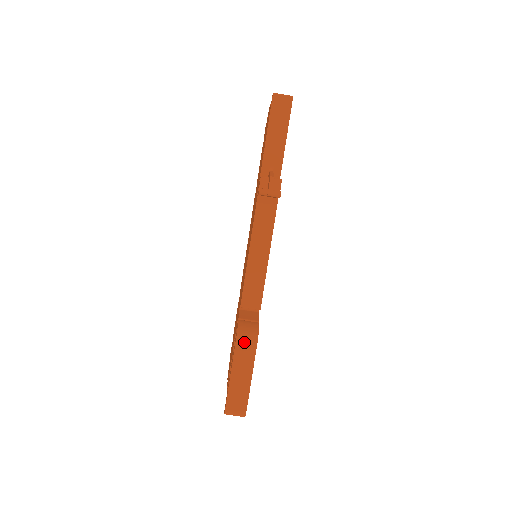
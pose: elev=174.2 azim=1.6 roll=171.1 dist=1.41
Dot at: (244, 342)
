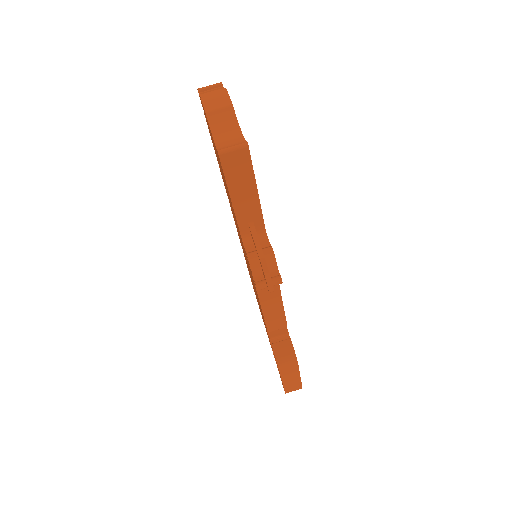
Dot at: (286, 367)
